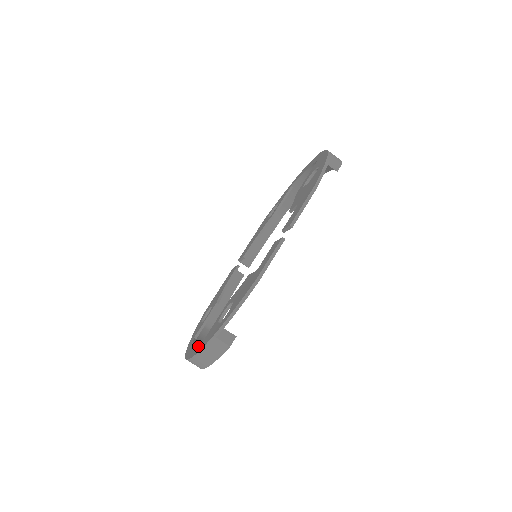
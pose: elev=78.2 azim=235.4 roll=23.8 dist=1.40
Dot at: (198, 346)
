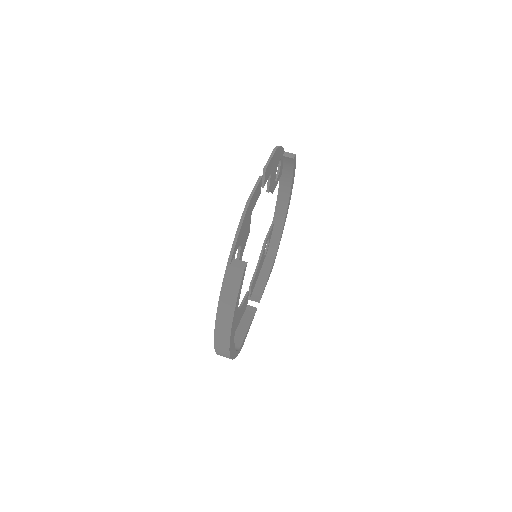
Dot at: occluded
